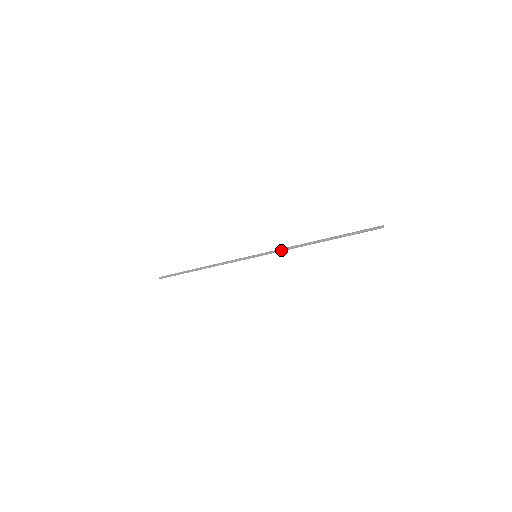
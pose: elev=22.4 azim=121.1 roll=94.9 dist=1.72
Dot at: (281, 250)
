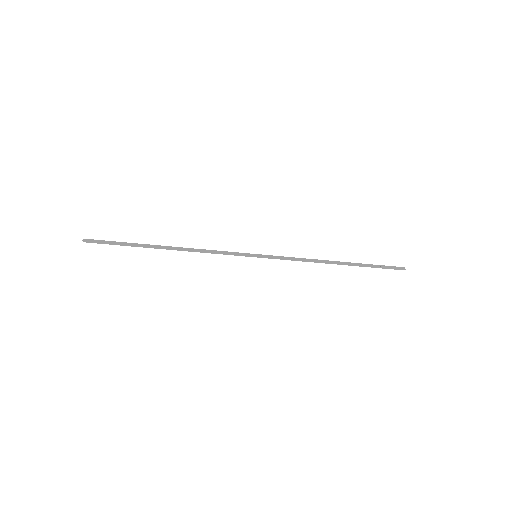
Dot at: (290, 259)
